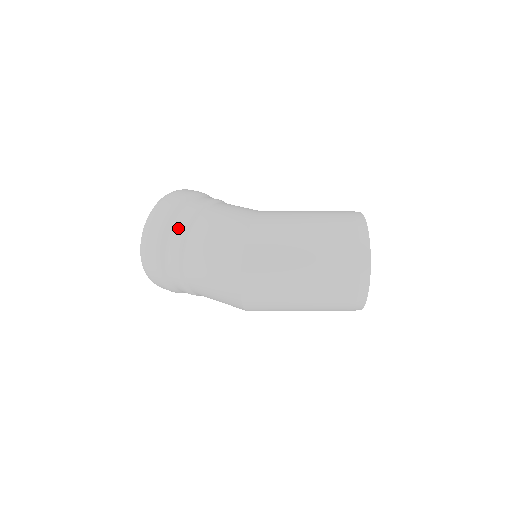
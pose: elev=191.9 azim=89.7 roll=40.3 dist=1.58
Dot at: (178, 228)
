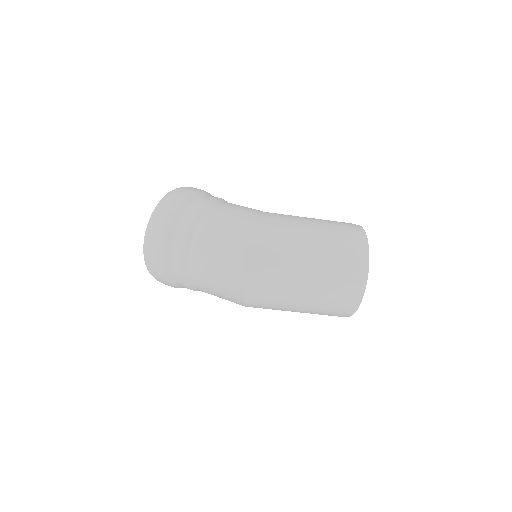
Dot at: (188, 216)
